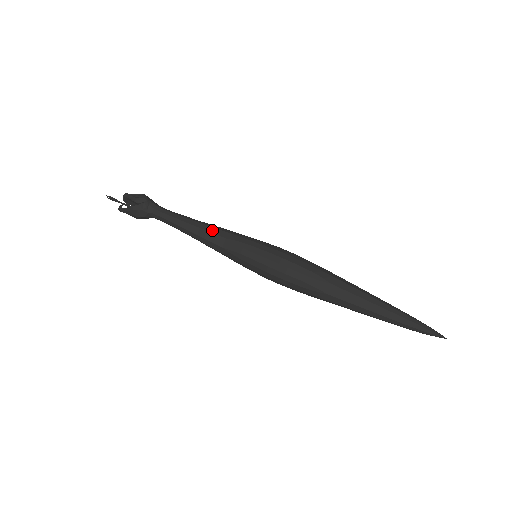
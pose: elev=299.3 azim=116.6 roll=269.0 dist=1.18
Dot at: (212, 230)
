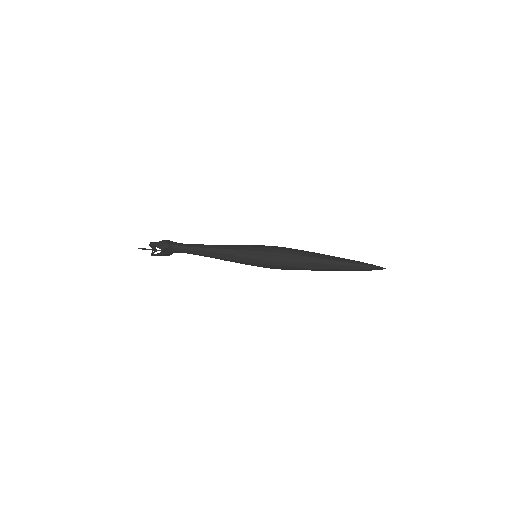
Dot at: (222, 251)
